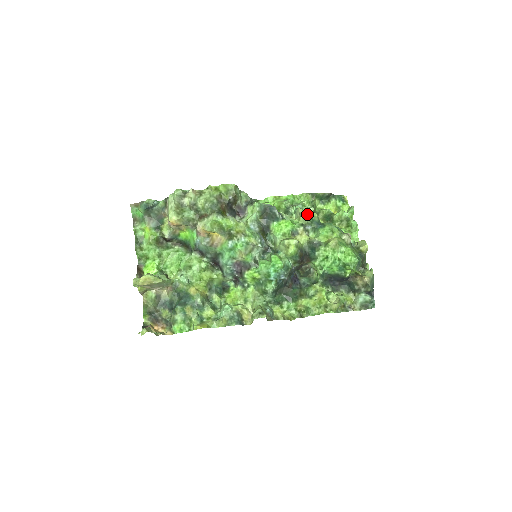
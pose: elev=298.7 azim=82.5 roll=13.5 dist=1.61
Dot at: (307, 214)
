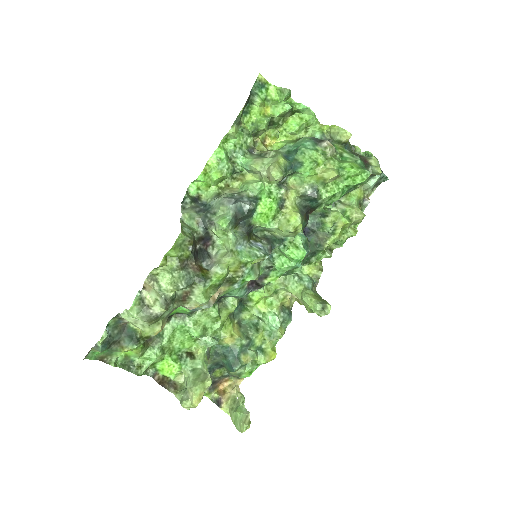
Dot at: (282, 176)
